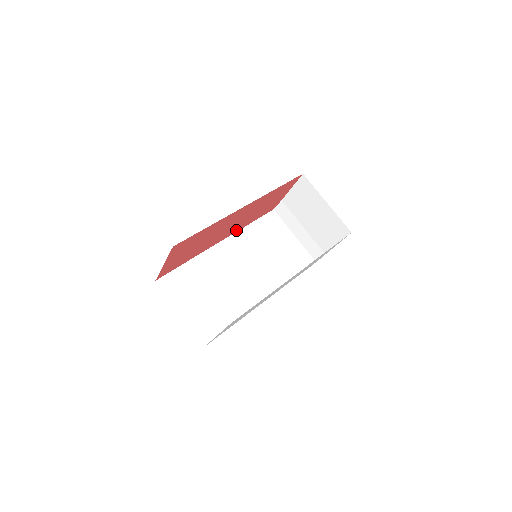
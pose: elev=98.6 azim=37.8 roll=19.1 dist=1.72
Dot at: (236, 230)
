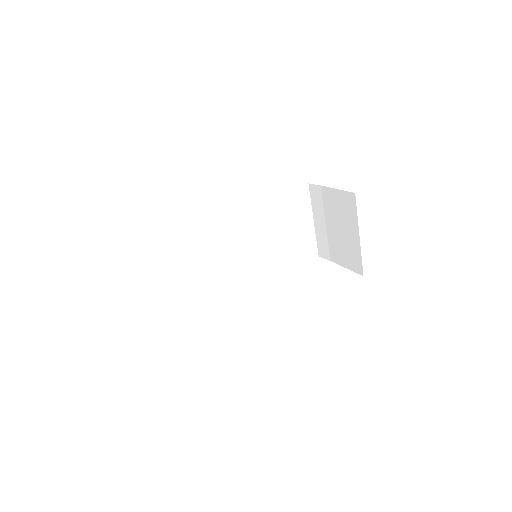
Dot at: occluded
